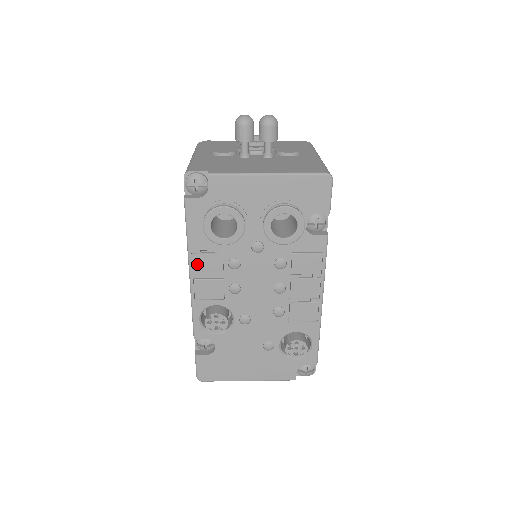
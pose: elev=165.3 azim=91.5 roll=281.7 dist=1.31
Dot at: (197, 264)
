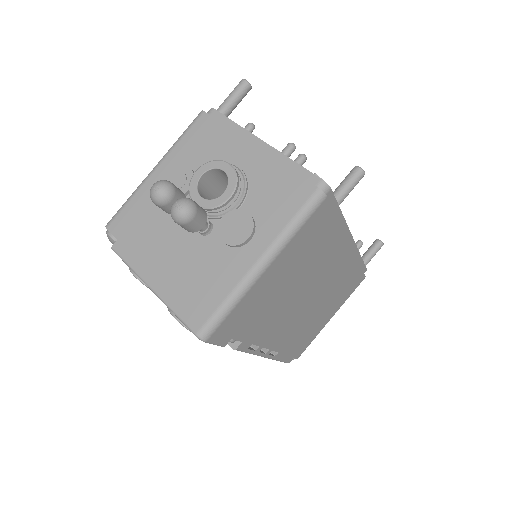
Dot at: occluded
